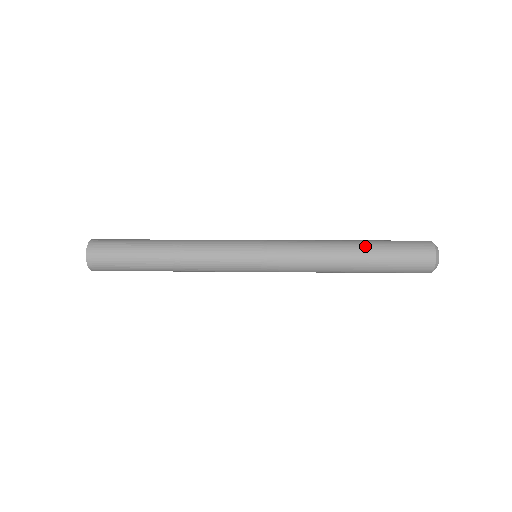
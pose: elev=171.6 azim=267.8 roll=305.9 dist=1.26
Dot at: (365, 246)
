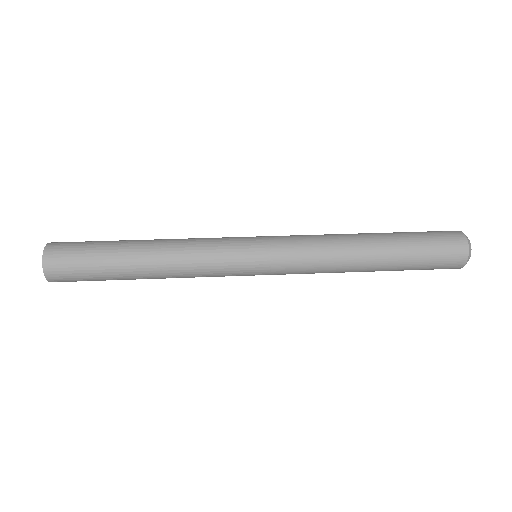
Dot at: (388, 253)
